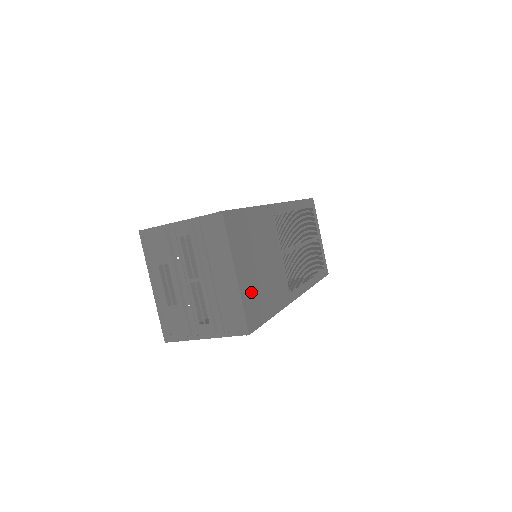
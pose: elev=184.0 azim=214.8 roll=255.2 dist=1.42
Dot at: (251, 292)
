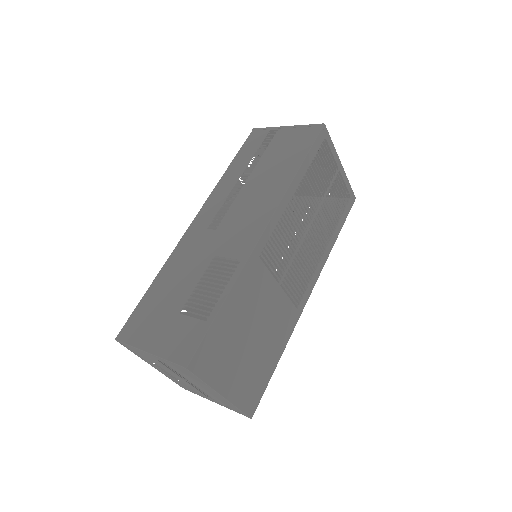
Dot at: (245, 383)
